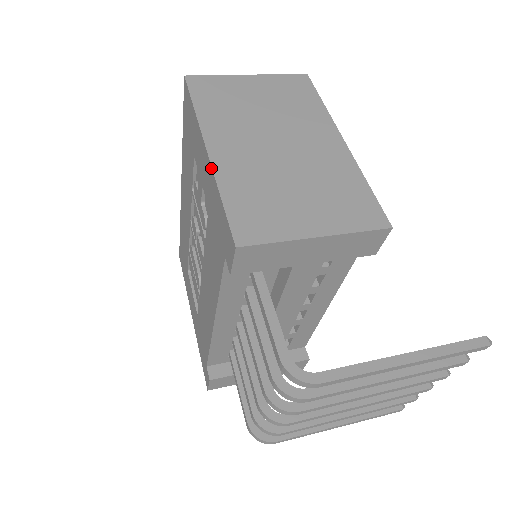
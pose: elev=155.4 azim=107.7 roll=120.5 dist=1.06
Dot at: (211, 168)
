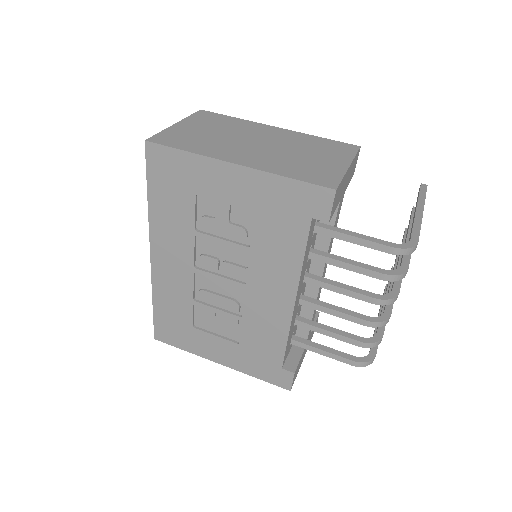
Dot at: (255, 170)
